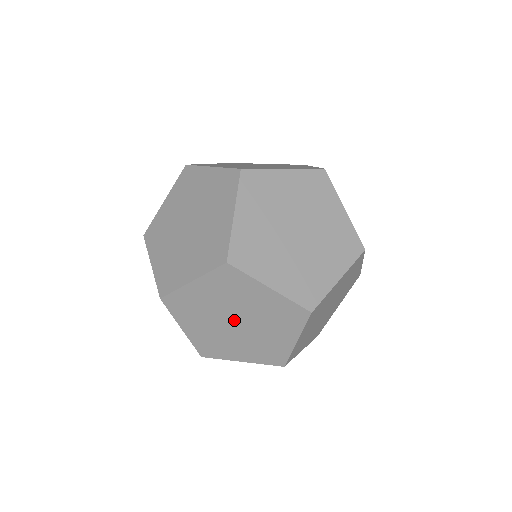
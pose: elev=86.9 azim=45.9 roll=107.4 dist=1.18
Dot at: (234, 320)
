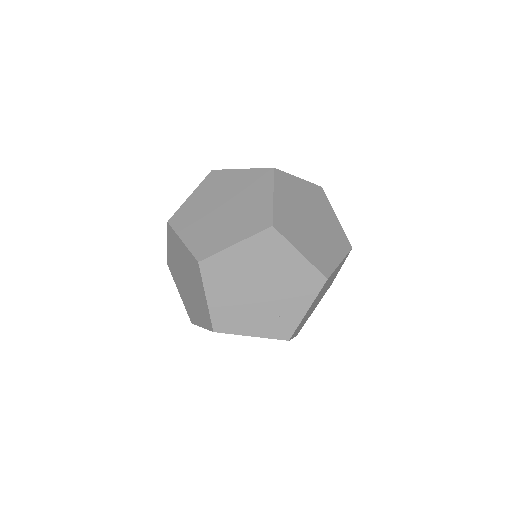
Dot at: (186, 278)
